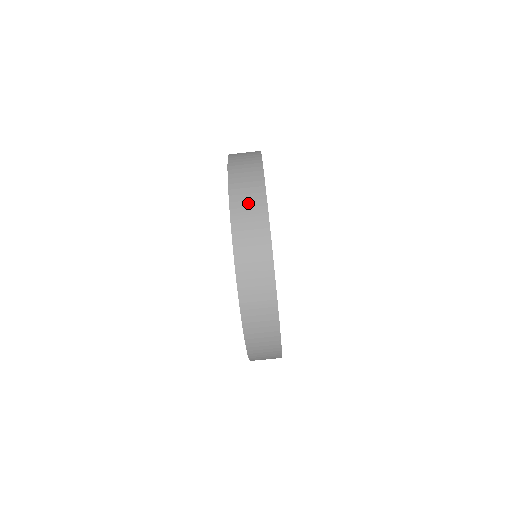
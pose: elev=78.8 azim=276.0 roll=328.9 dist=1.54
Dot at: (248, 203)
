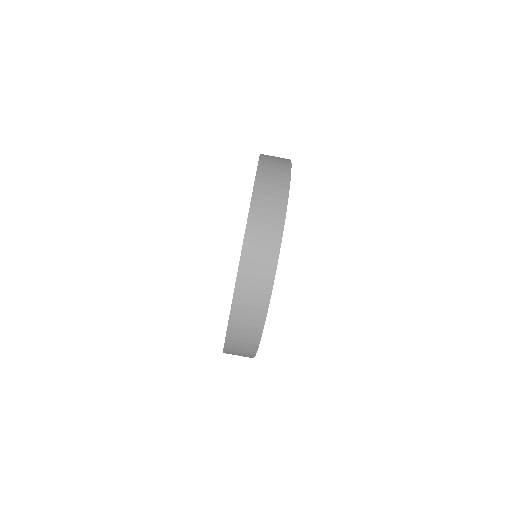
Dot at: (269, 205)
